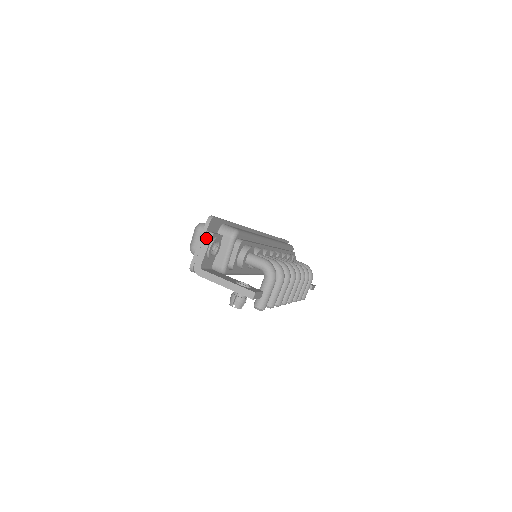
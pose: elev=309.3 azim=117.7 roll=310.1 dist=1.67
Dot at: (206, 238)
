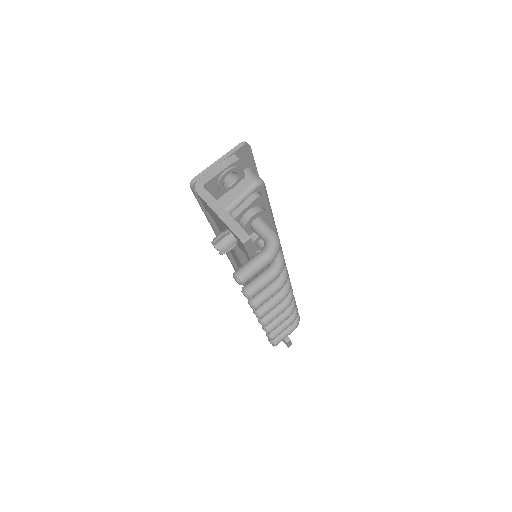
Dot at: (229, 159)
